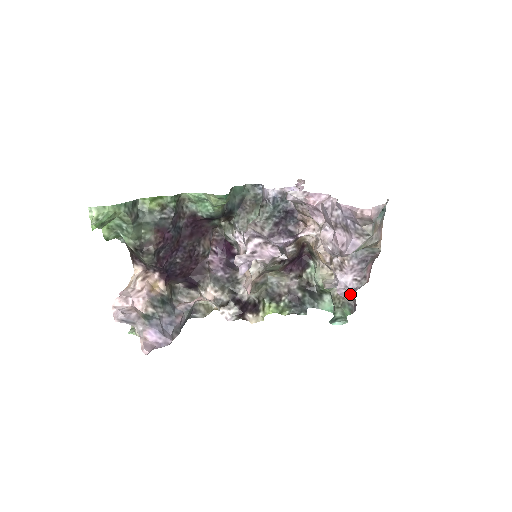
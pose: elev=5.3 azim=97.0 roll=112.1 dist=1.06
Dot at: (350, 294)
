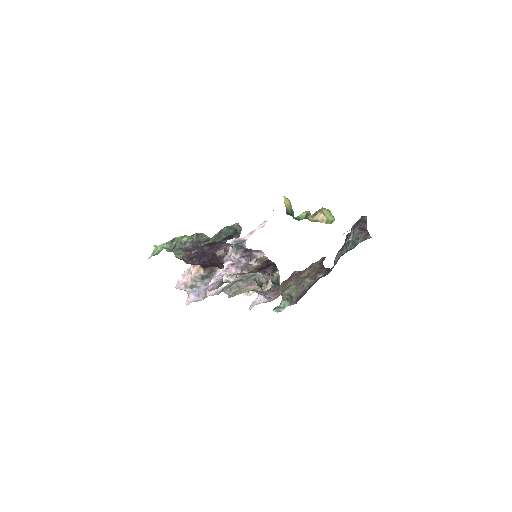
Dot at: (290, 294)
